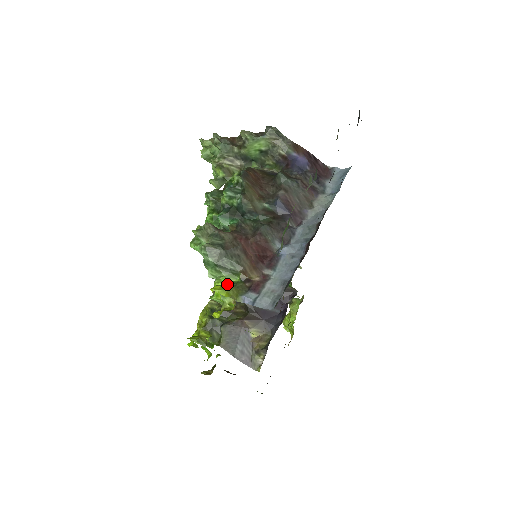
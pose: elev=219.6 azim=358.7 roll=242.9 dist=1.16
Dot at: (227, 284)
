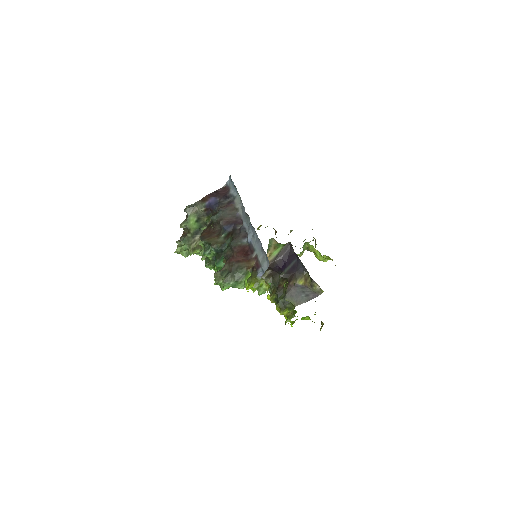
Dot at: (248, 281)
